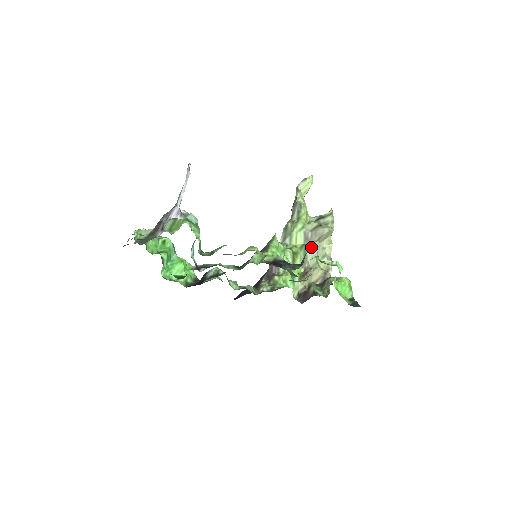
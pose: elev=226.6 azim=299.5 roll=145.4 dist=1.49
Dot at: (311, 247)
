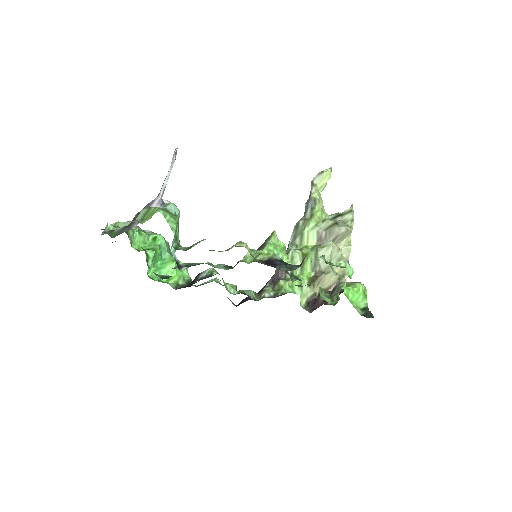
Dot at: (323, 248)
